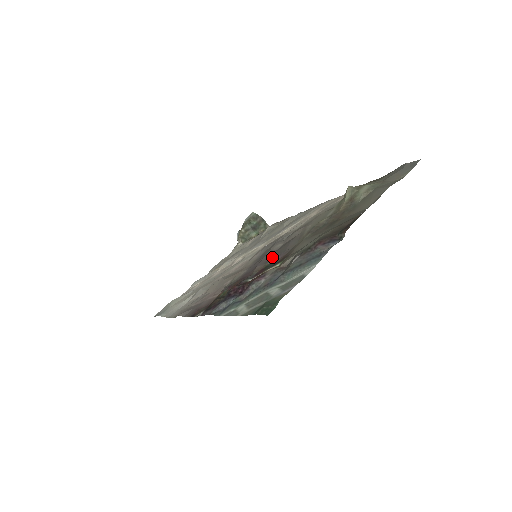
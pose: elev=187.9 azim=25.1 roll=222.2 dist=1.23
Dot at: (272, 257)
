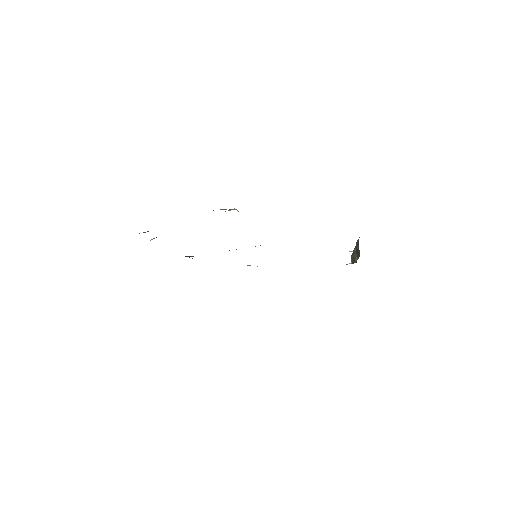
Dot at: occluded
